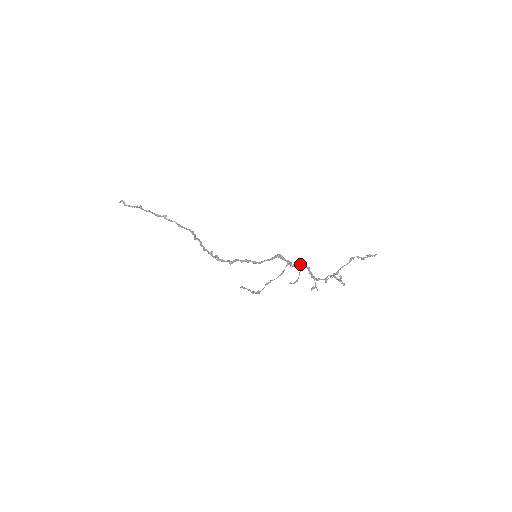
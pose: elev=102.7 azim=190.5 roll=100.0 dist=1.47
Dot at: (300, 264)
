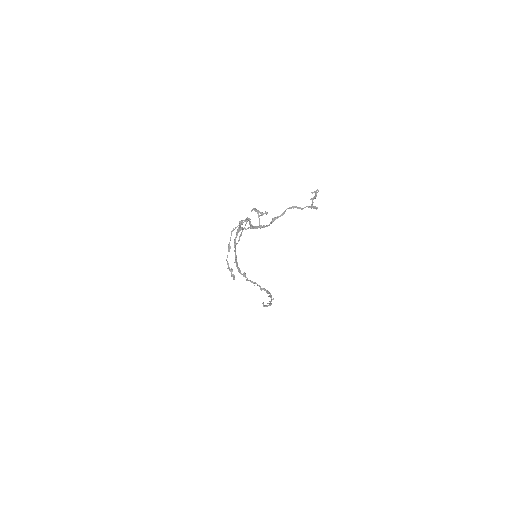
Dot at: (246, 220)
